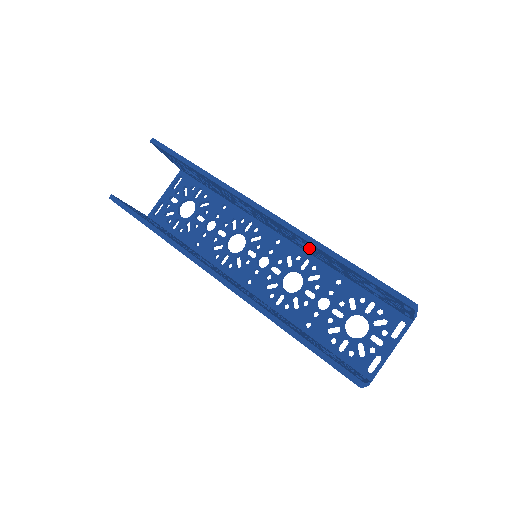
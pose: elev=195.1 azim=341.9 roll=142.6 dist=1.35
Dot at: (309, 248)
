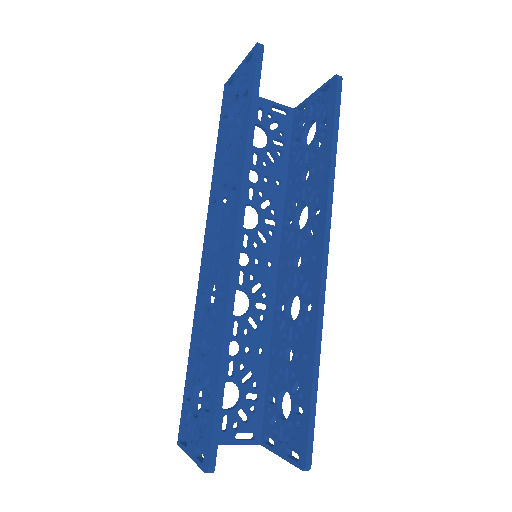
Dot at: (288, 310)
